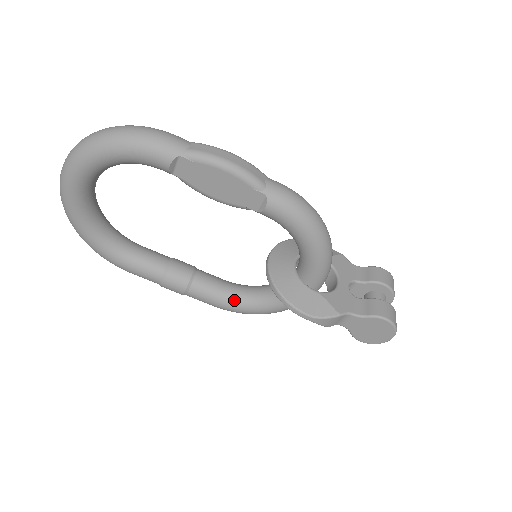
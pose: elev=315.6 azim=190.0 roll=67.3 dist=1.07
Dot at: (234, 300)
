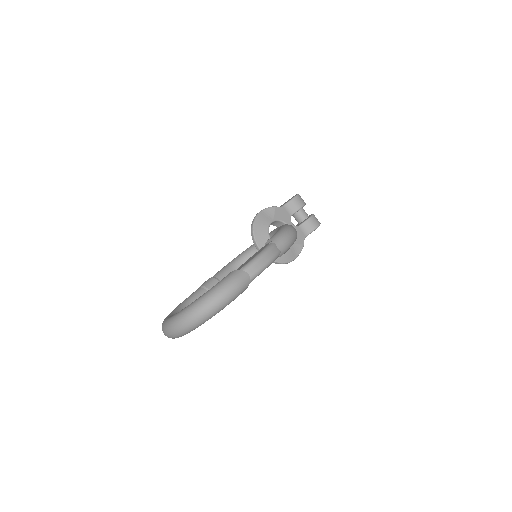
Dot at: occluded
